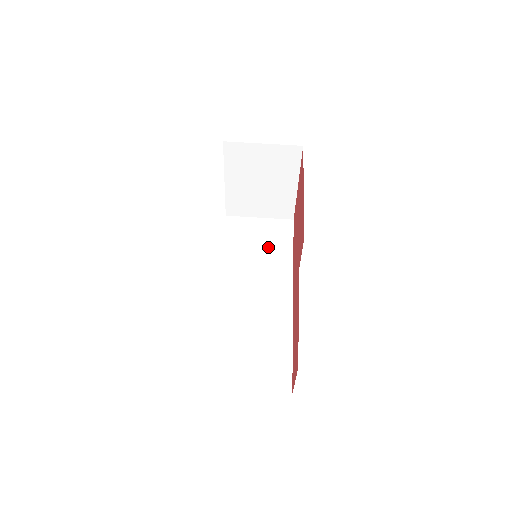
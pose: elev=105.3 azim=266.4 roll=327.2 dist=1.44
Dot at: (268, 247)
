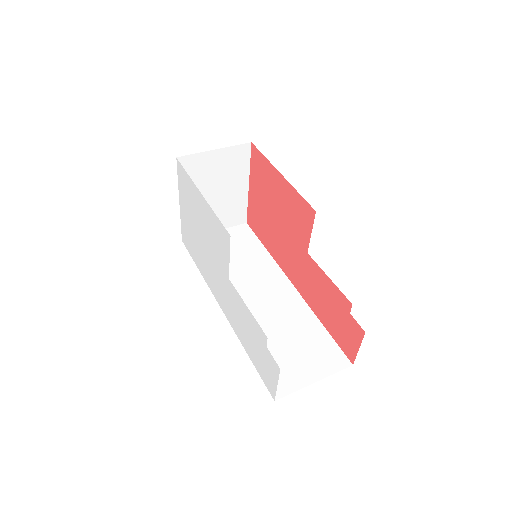
Dot at: (242, 253)
